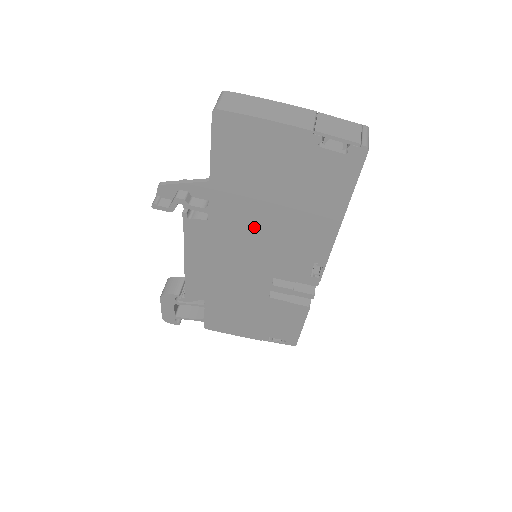
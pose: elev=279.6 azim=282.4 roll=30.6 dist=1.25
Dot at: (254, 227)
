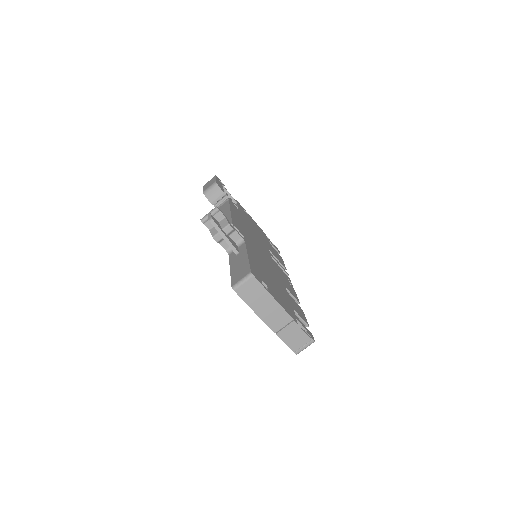
Dot at: occluded
